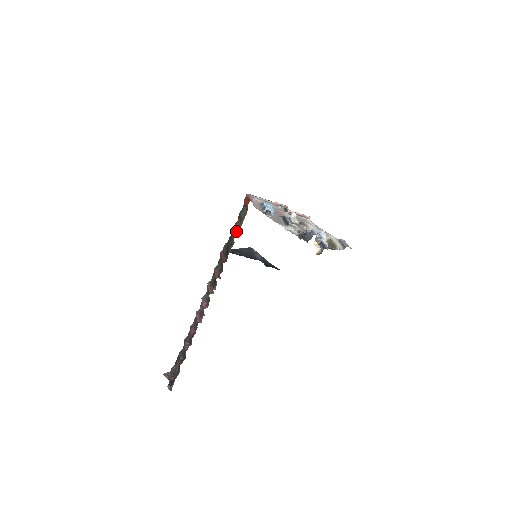
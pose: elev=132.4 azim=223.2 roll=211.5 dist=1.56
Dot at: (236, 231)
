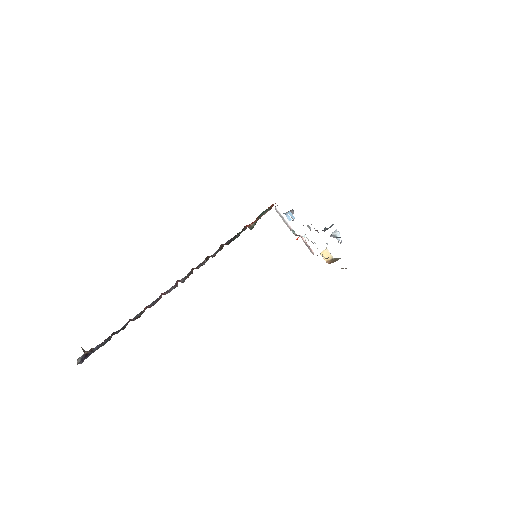
Dot at: (249, 228)
